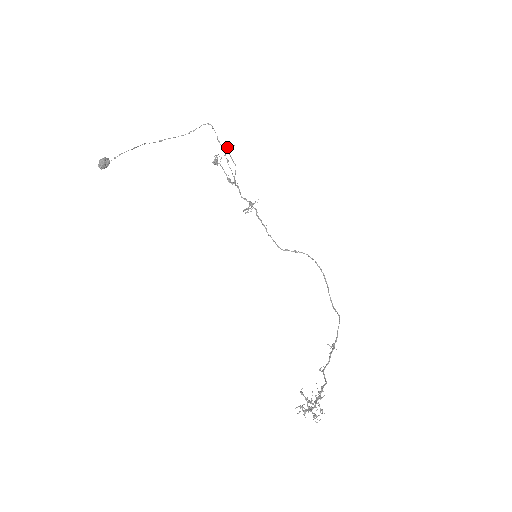
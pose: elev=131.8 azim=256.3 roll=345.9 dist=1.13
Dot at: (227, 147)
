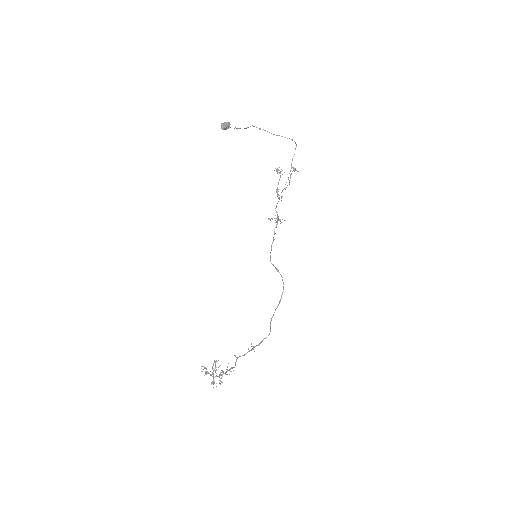
Dot at: (294, 169)
